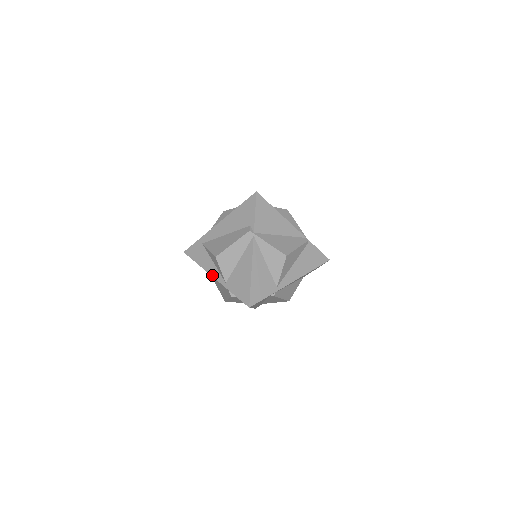
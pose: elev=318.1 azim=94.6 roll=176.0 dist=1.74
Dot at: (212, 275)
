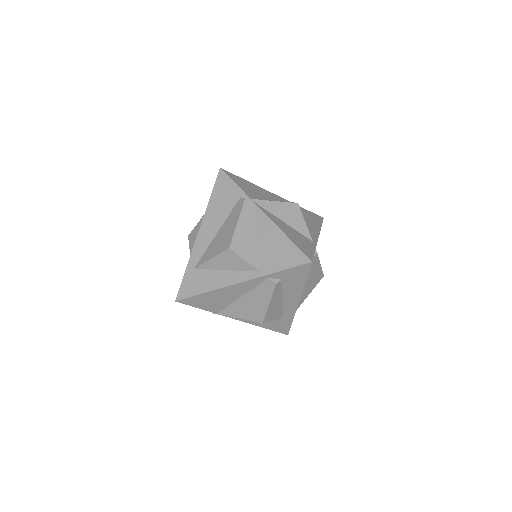
Dot at: (235, 282)
